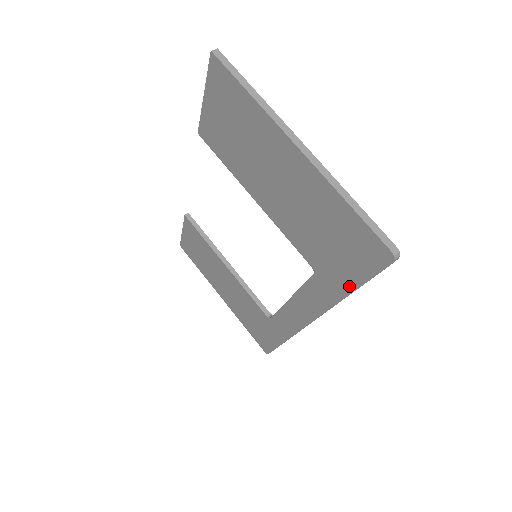
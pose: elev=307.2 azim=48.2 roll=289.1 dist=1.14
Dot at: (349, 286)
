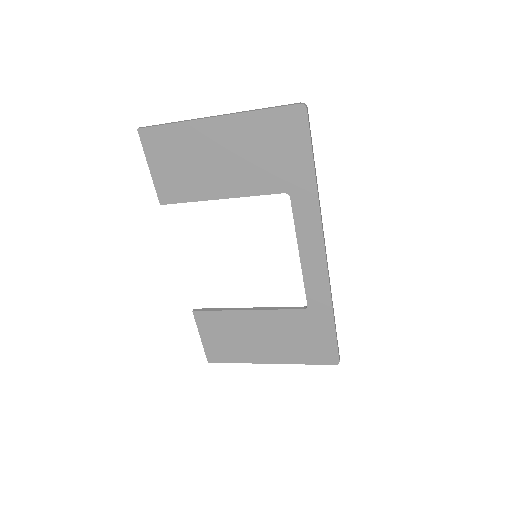
Dot at: (309, 168)
